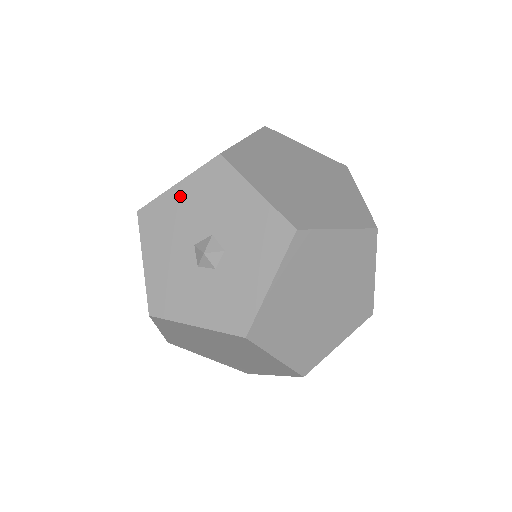
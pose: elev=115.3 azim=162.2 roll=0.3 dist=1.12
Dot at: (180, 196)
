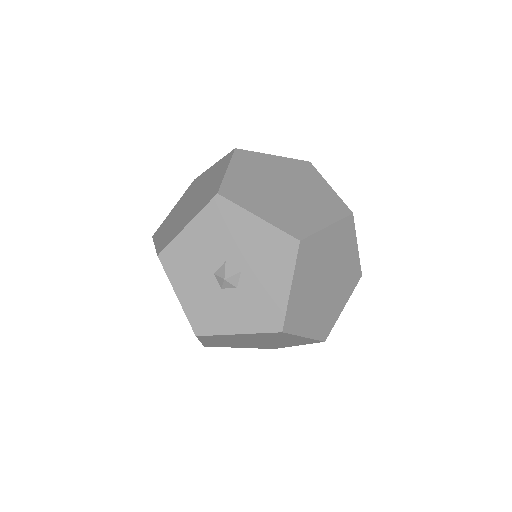
Dot at: (251, 226)
